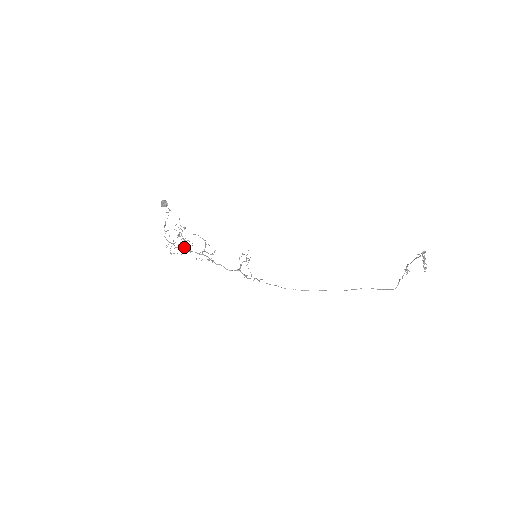
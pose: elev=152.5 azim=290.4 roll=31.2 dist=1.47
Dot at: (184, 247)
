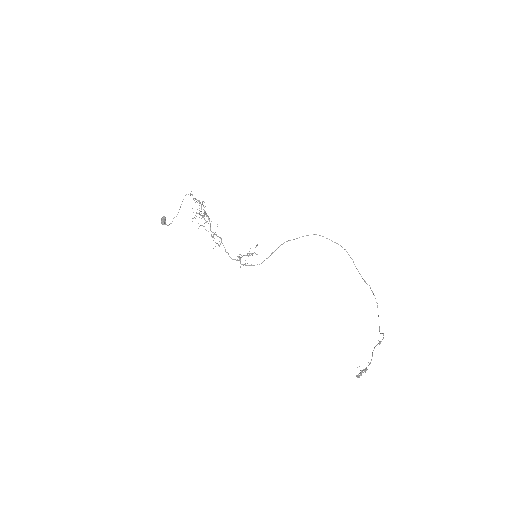
Dot at: (206, 215)
